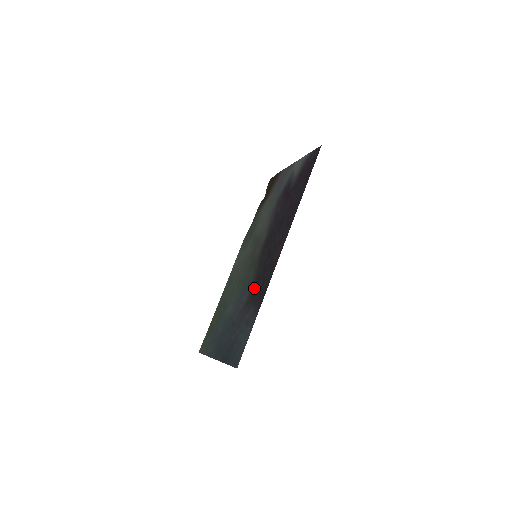
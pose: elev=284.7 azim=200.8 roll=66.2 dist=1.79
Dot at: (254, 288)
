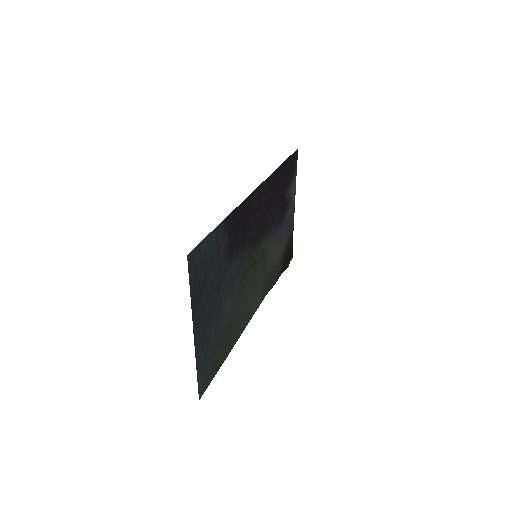
Dot at: (238, 244)
